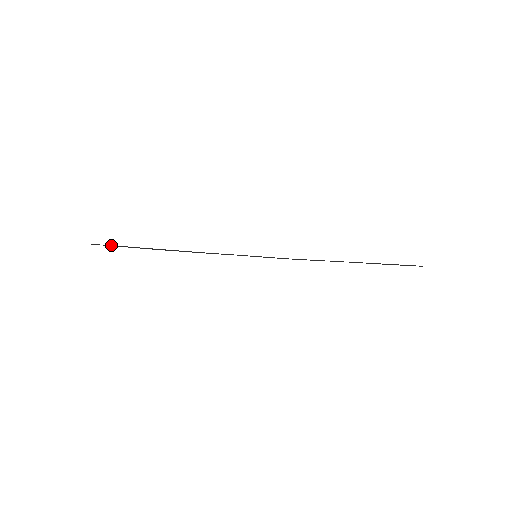
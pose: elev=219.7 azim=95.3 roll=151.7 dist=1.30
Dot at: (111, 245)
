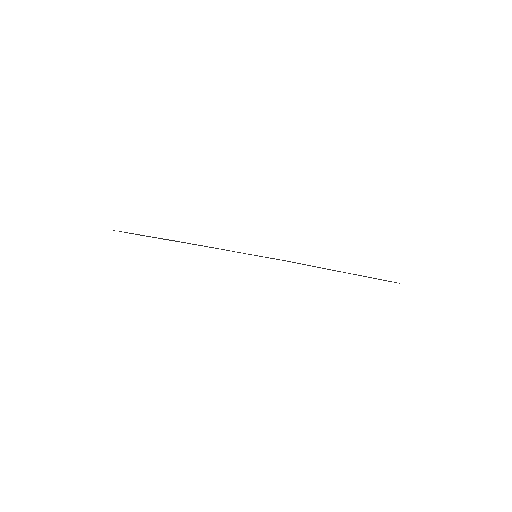
Dot at: occluded
